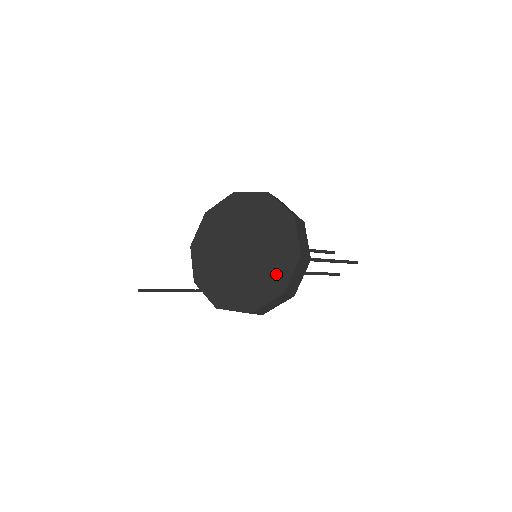
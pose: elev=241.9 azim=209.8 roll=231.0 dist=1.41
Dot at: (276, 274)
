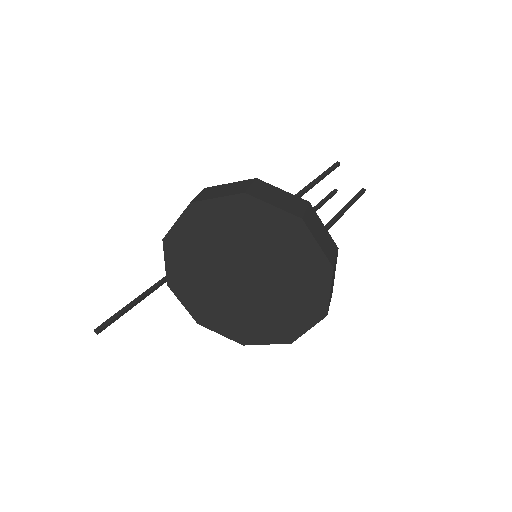
Dot at: (287, 322)
